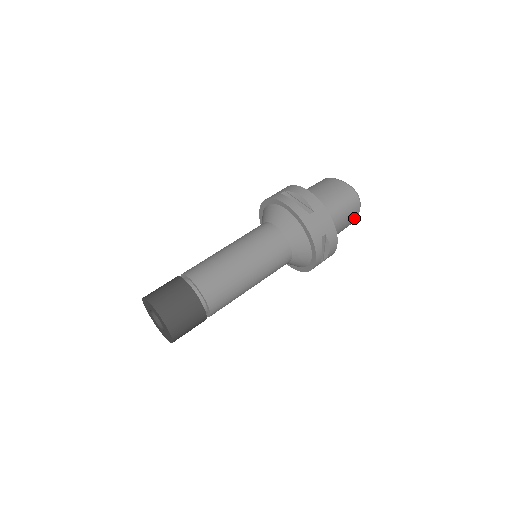
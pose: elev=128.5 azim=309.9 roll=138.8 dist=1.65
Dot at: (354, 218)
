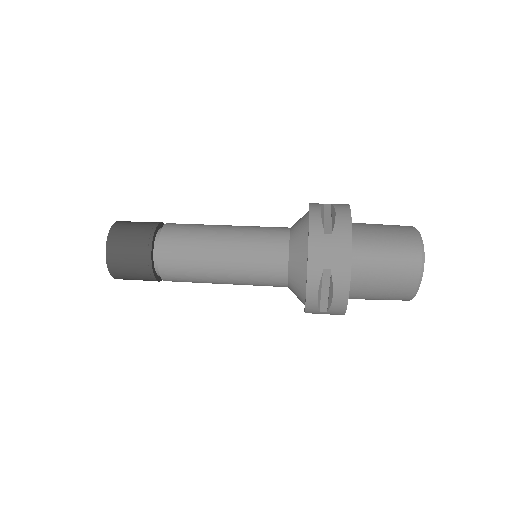
Dot at: (408, 288)
